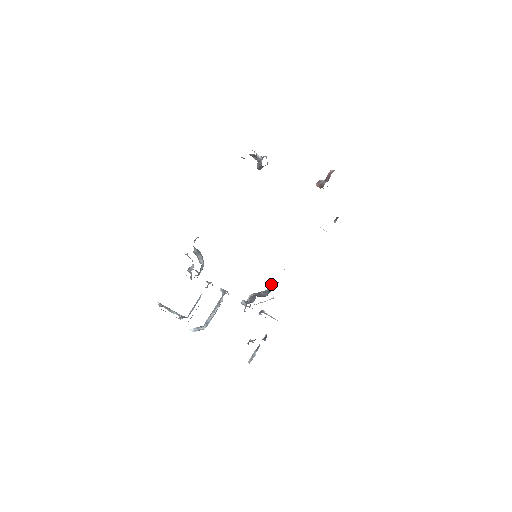
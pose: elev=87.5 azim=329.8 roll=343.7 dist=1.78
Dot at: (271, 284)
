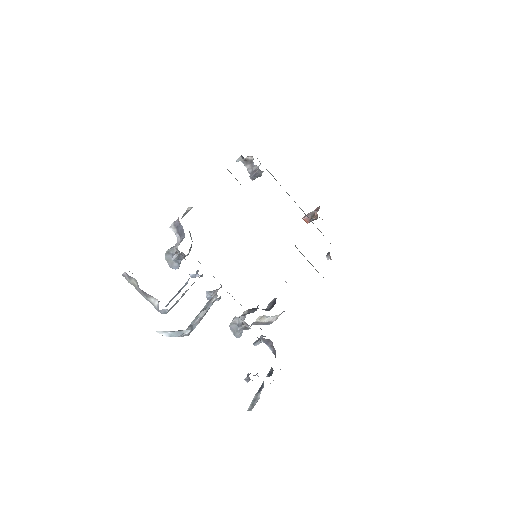
Dot at: (270, 303)
